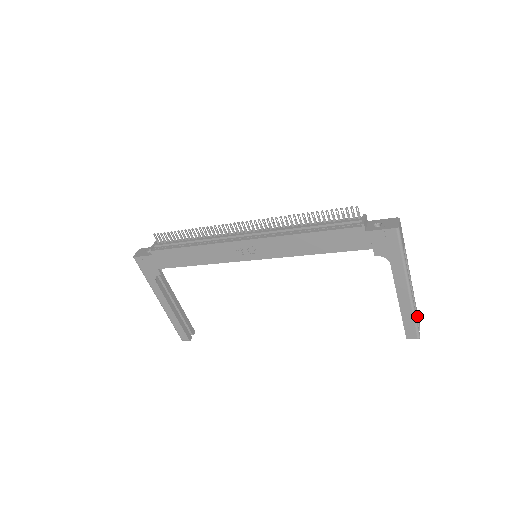
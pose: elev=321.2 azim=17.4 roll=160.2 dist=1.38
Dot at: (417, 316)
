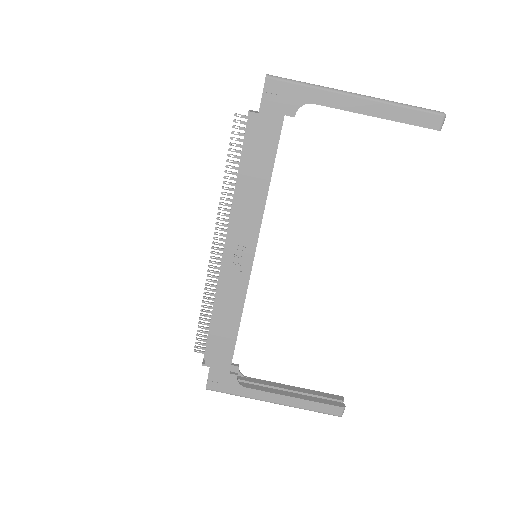
Dot at: occluded
